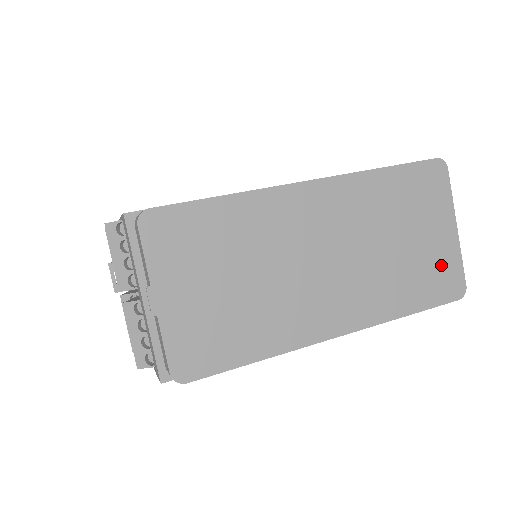
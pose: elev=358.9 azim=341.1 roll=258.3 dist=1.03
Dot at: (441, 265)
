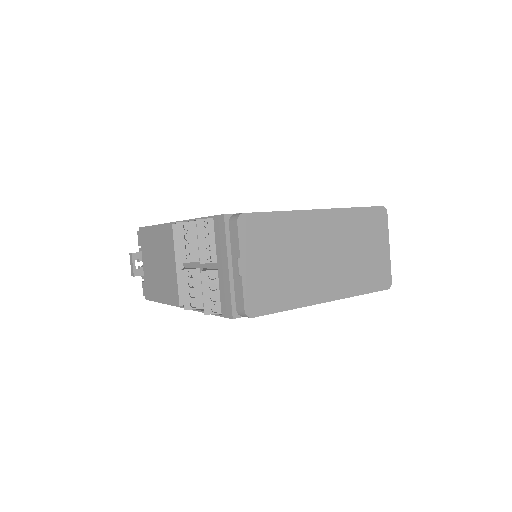
Dot at: (380, 268)
